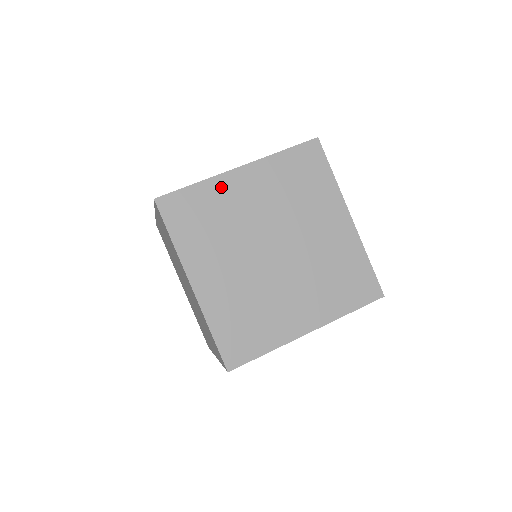
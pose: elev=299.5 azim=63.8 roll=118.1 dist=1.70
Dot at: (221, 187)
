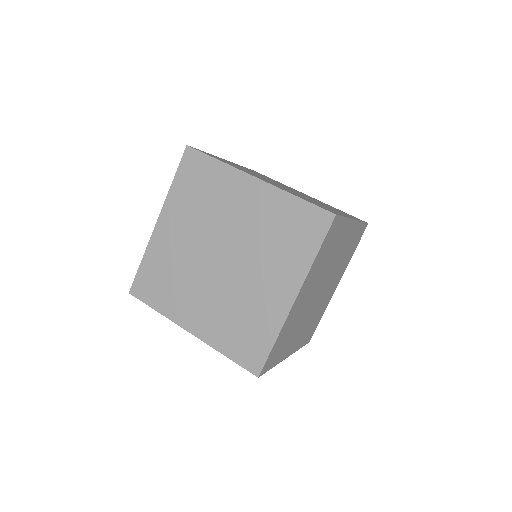
Dot at: occluded
